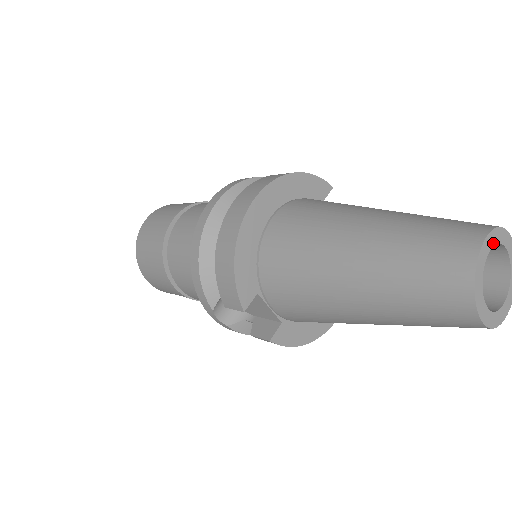
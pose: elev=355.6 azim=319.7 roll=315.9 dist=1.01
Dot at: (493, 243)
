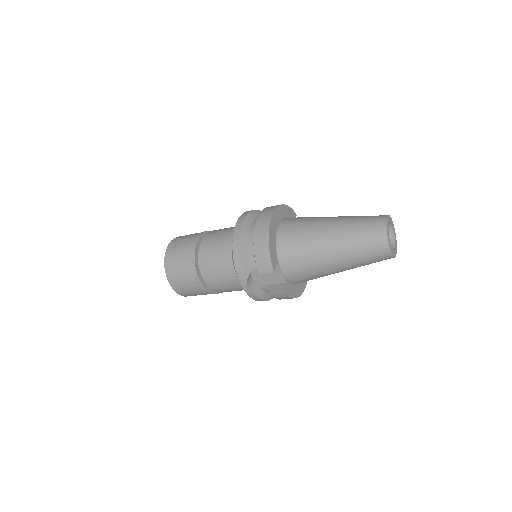
Dot at: (389, 221)
